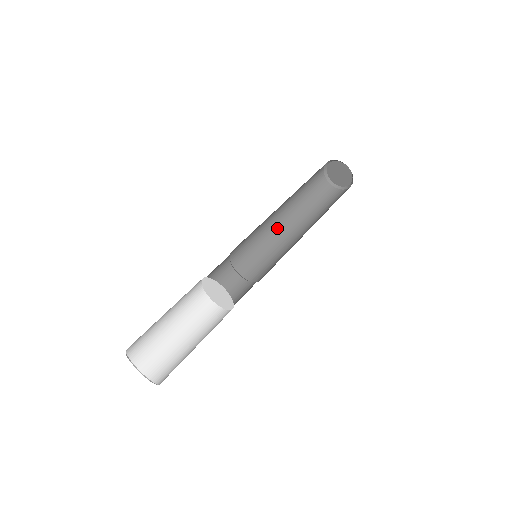
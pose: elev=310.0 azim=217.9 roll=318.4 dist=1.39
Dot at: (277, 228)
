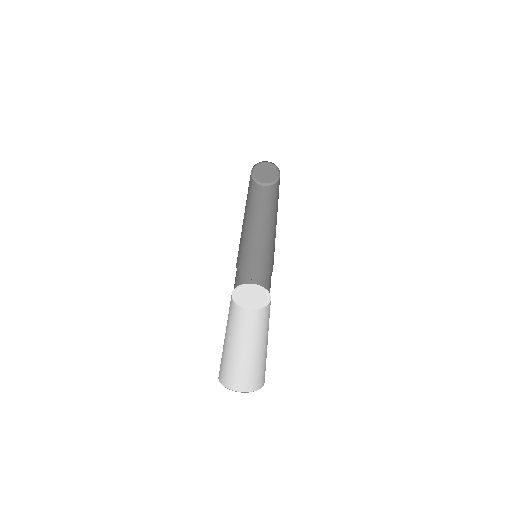
Dot at: (243, 221)
